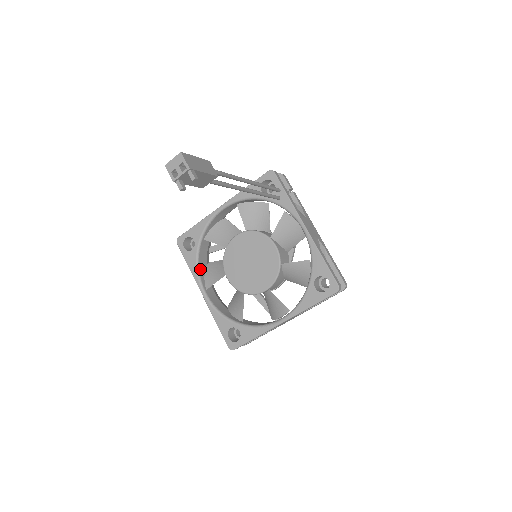
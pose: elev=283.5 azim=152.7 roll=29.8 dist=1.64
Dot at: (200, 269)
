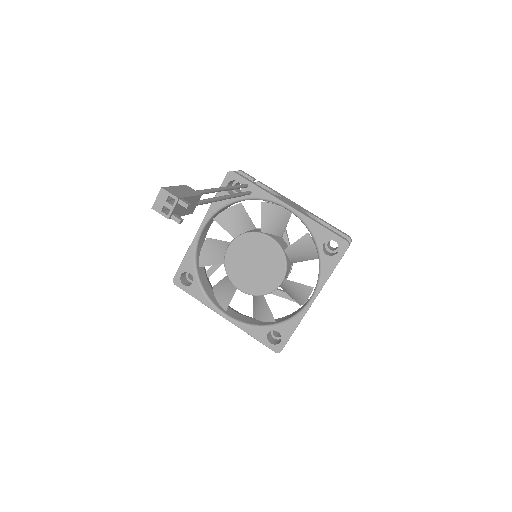
Dot at: (209, 296)
